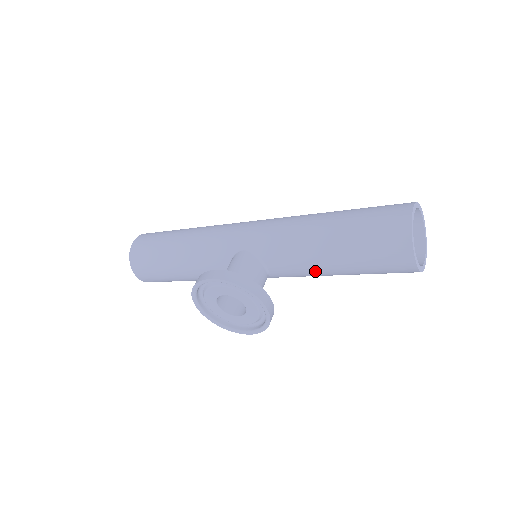
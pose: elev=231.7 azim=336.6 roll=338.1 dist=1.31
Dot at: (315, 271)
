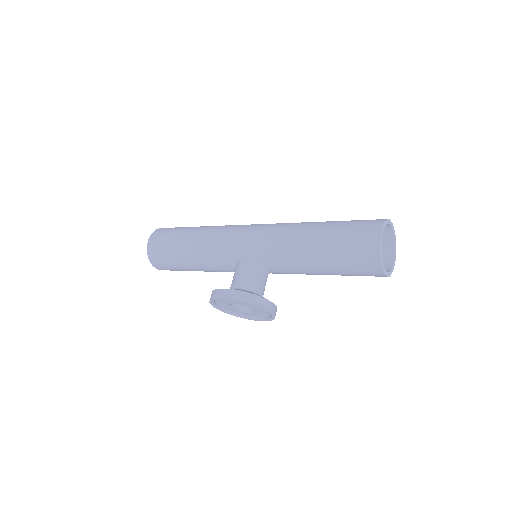
Dot at: (306, 274)
